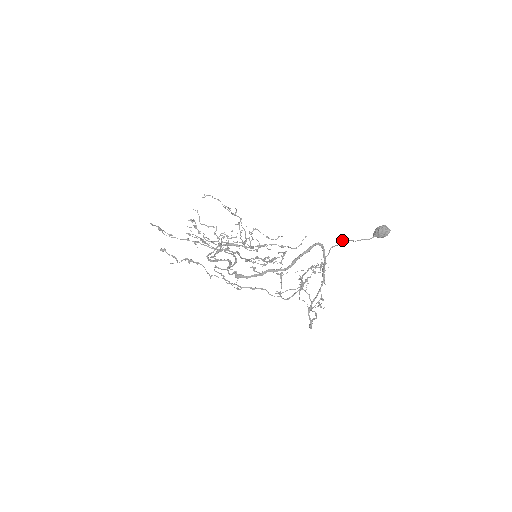
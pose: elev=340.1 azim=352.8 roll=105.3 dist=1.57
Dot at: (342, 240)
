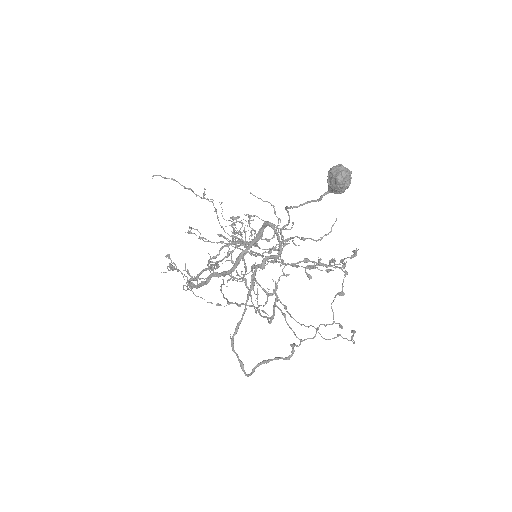
Dot at: occluded
